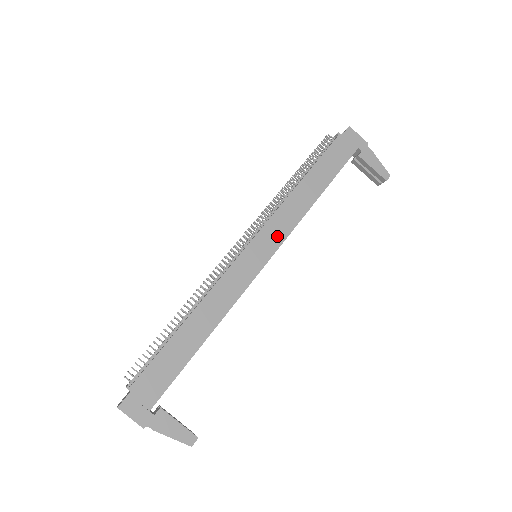
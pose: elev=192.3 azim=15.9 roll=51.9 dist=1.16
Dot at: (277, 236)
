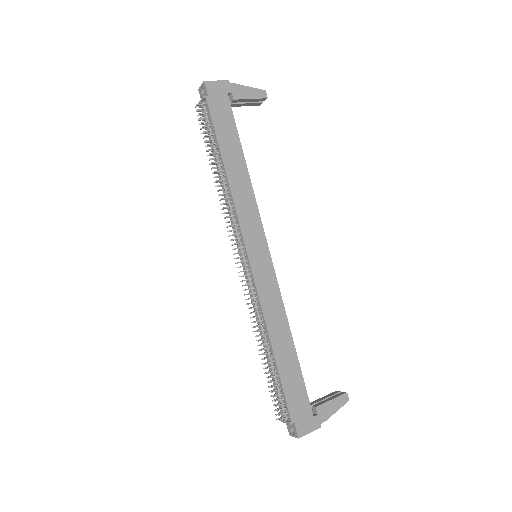
Dot at: (256, 228)
